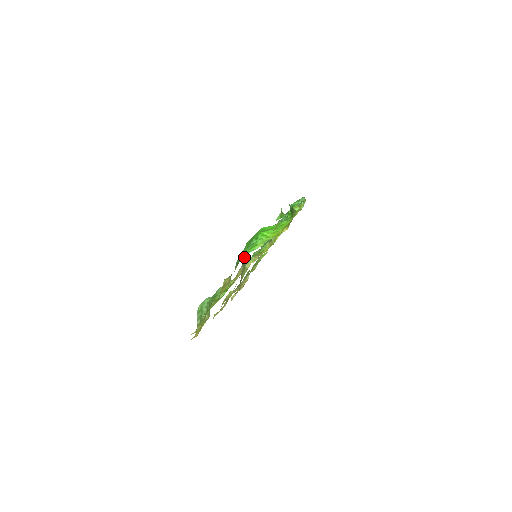
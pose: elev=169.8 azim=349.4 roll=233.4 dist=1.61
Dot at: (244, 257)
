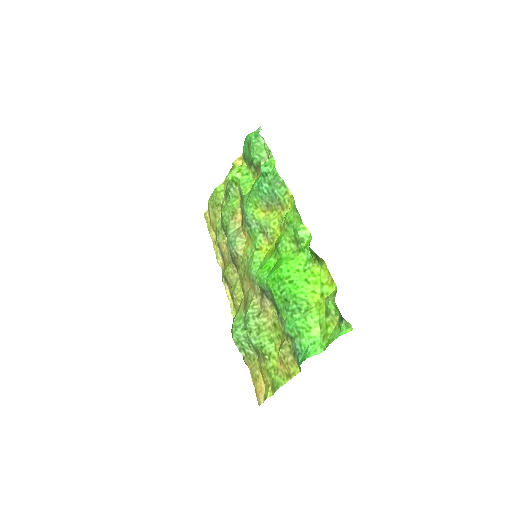
Dot at: (266, 291)
